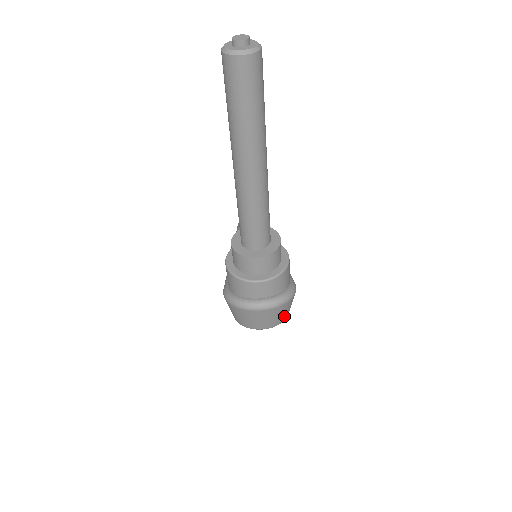
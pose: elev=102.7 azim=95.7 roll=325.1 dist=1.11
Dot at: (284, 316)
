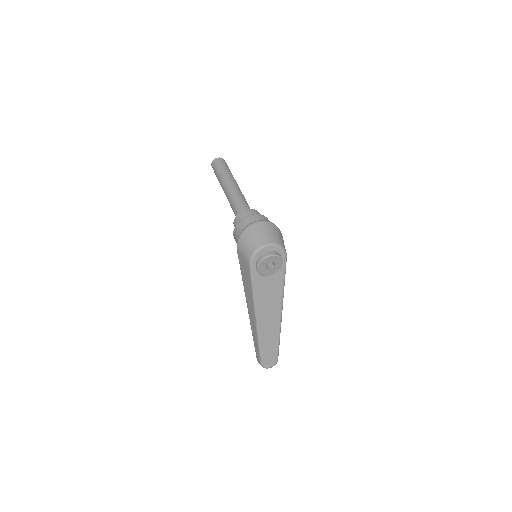
Dot at: (280, 240)
